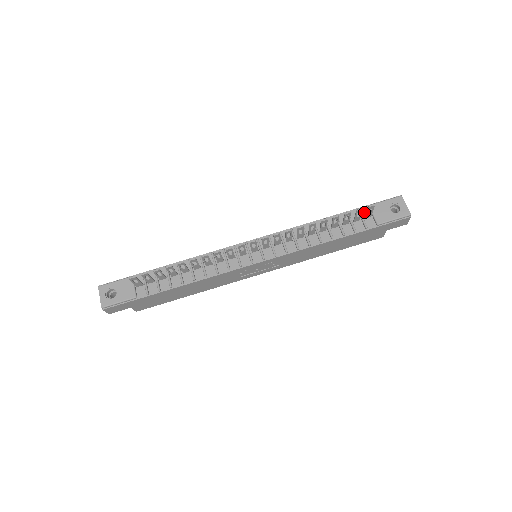
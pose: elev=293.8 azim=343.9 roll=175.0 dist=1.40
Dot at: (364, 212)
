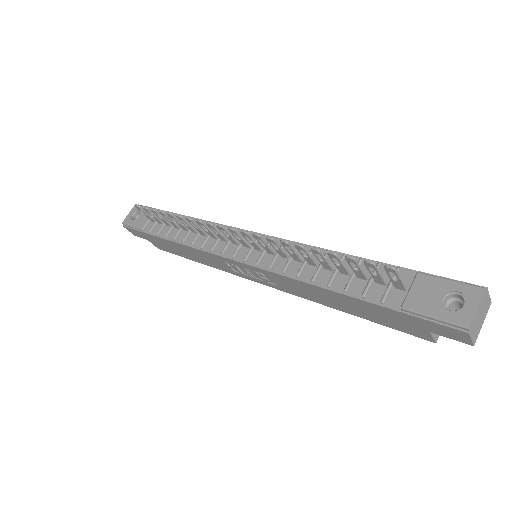
Dot at: (403, 278)
